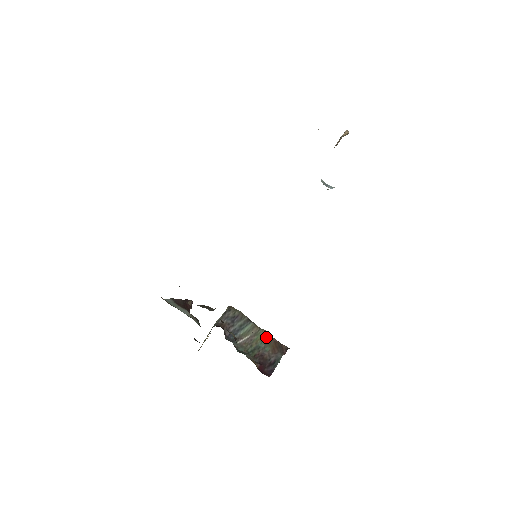
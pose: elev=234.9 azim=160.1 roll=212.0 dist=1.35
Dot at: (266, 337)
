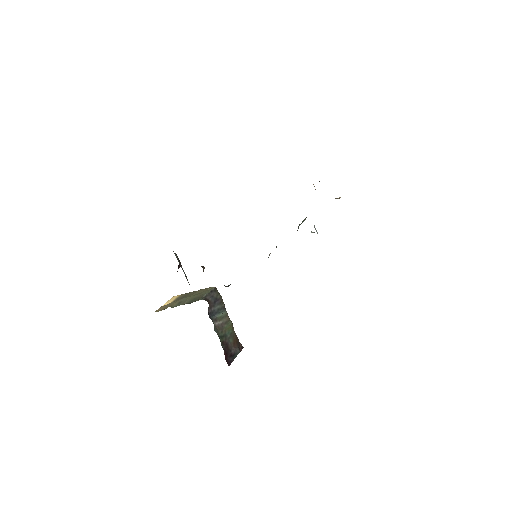
Dot at: (232, 329)
